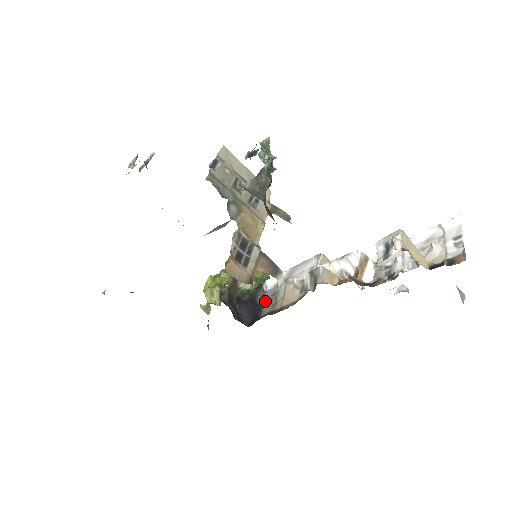
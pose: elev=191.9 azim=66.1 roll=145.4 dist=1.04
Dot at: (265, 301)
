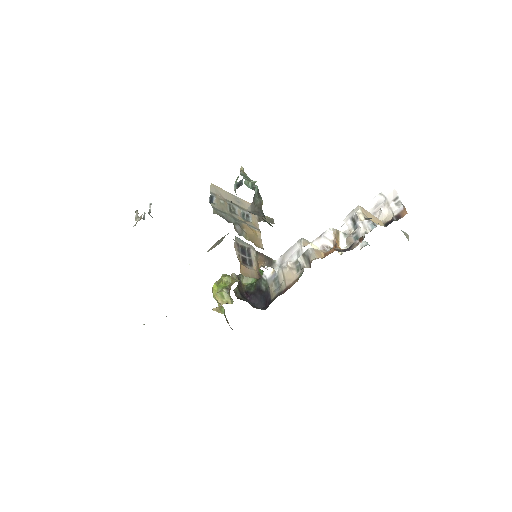
Dot at: (270, 287)
